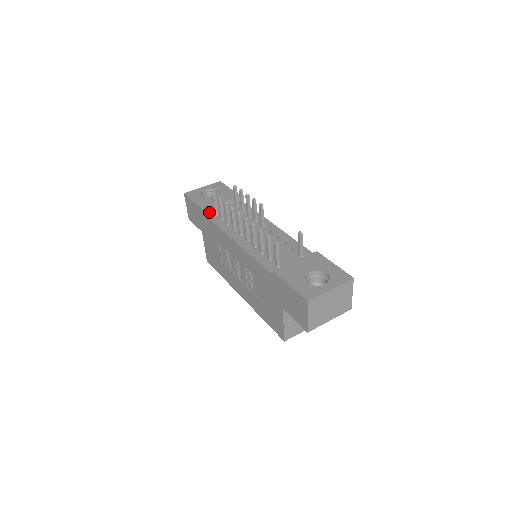
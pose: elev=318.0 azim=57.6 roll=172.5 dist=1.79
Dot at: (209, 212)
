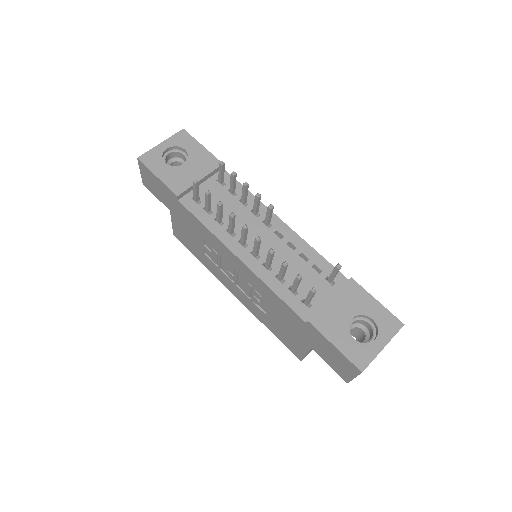
Dot at: (185, 197)
